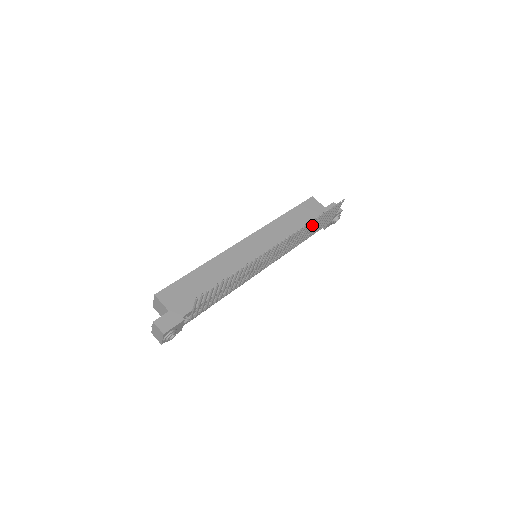
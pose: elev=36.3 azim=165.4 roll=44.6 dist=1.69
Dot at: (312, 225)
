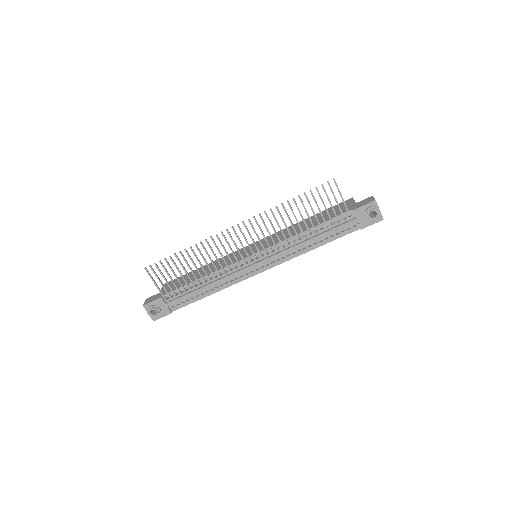
Dot at: (292, 212)
